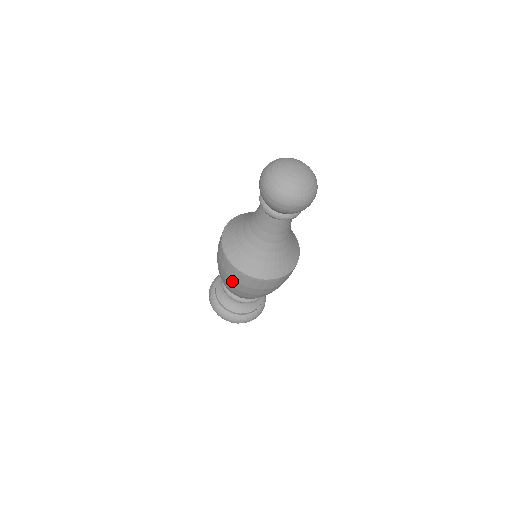
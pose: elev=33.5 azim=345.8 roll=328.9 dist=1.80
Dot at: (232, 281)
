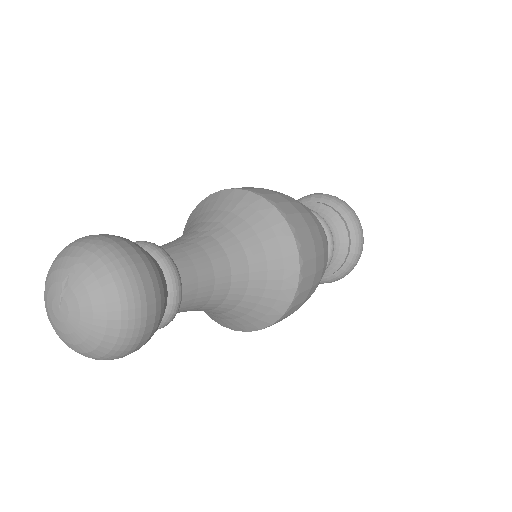
Dot at: occluded
